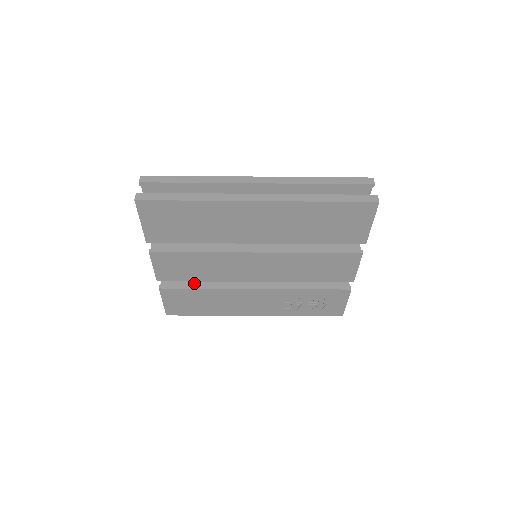
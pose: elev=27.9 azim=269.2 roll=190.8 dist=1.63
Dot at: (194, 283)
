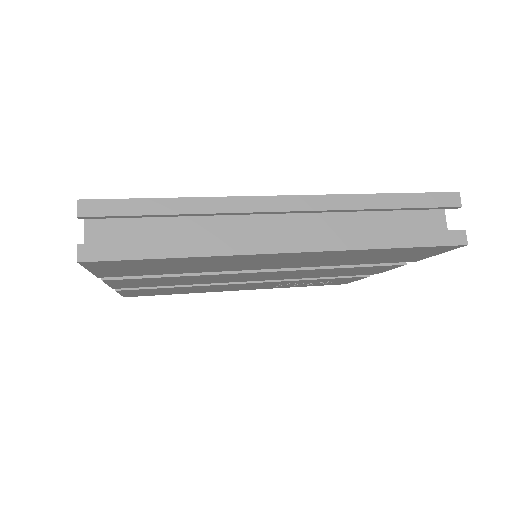
Dot at: occluded
